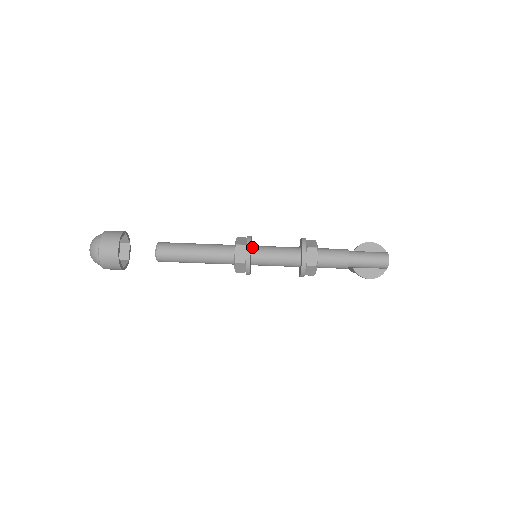
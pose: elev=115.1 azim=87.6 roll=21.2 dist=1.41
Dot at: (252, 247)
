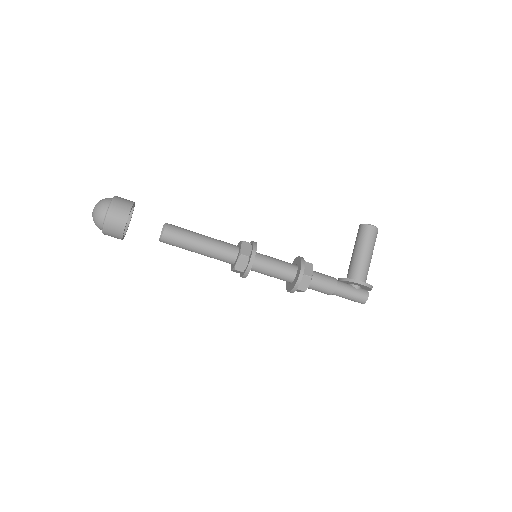
Dot at: occluded
